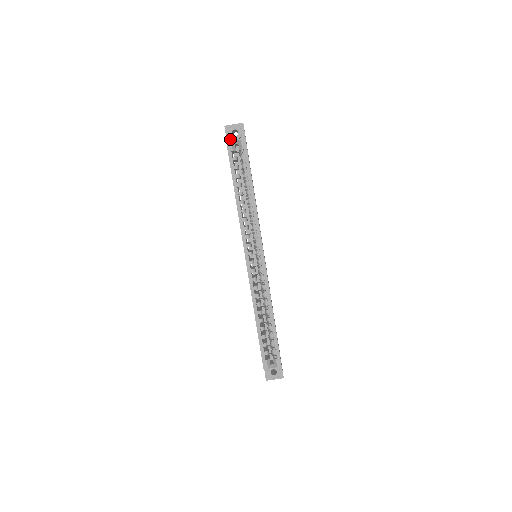
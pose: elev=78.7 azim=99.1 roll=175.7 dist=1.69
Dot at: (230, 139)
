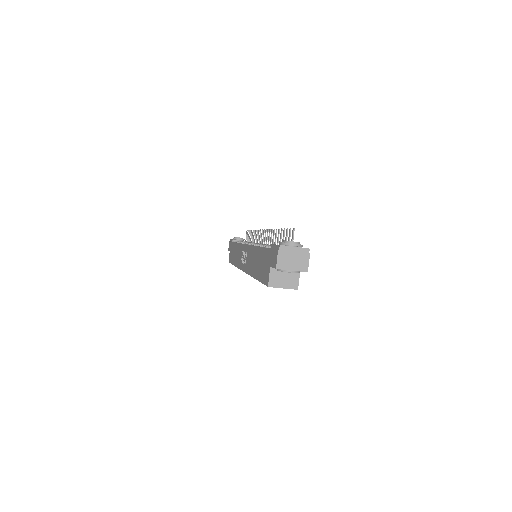
Dot at: occluded
